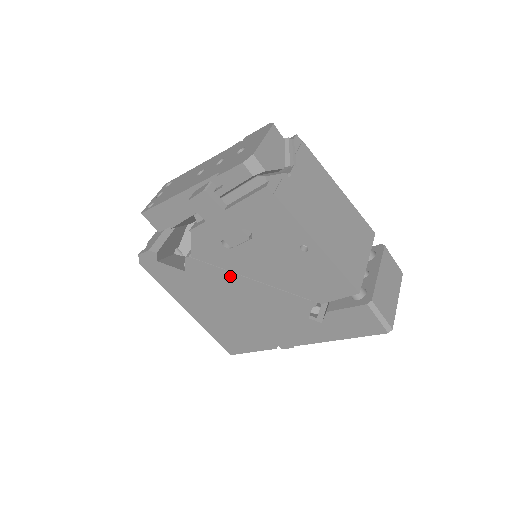
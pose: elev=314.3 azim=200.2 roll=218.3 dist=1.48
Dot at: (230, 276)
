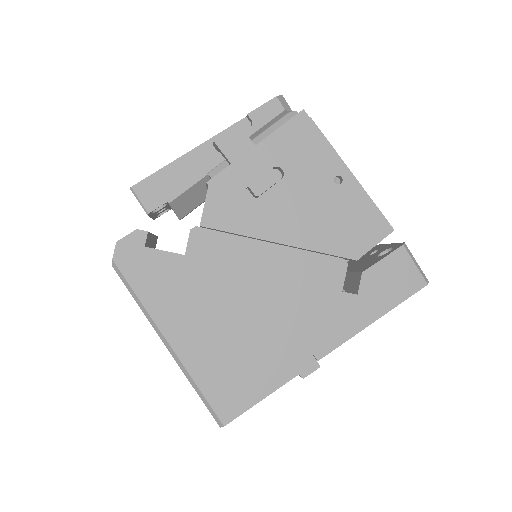
Dot at: (248, 246)
